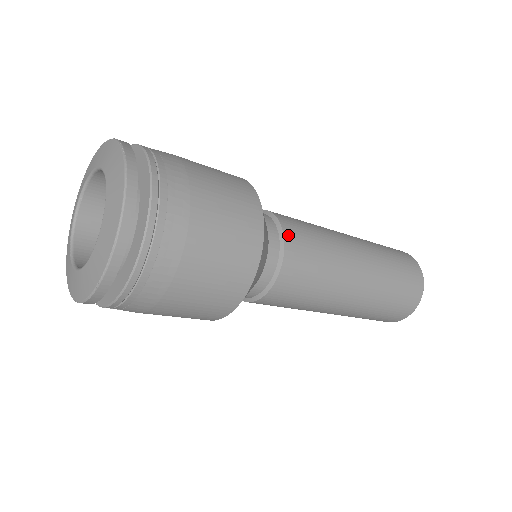
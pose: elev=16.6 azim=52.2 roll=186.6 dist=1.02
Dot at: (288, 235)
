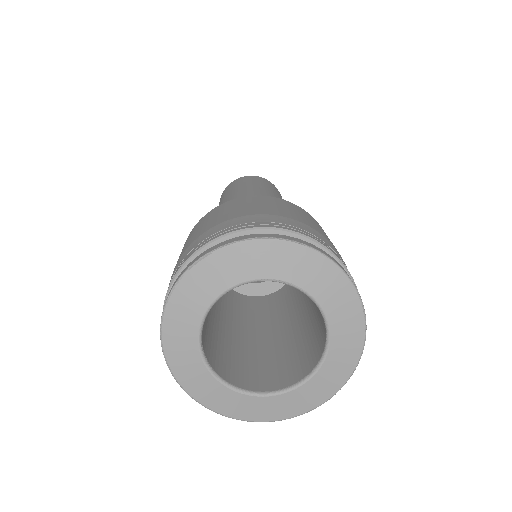
Dot at: occluded
